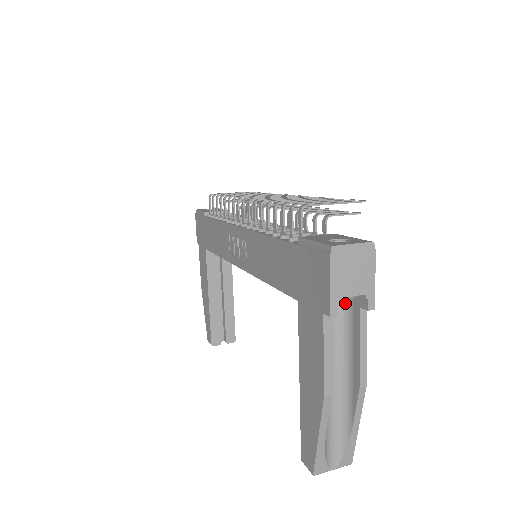
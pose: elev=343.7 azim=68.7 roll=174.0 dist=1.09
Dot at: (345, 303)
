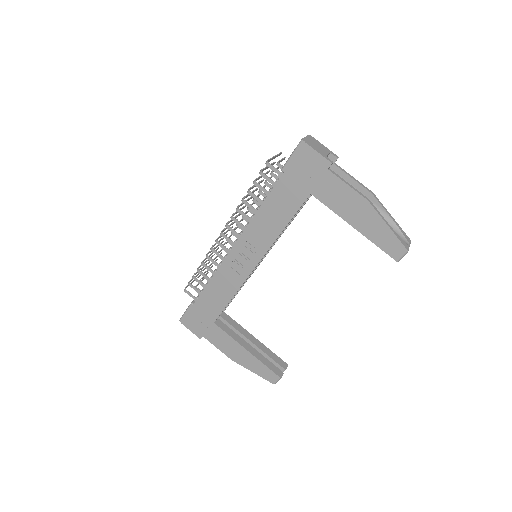
Dot at: occluded
